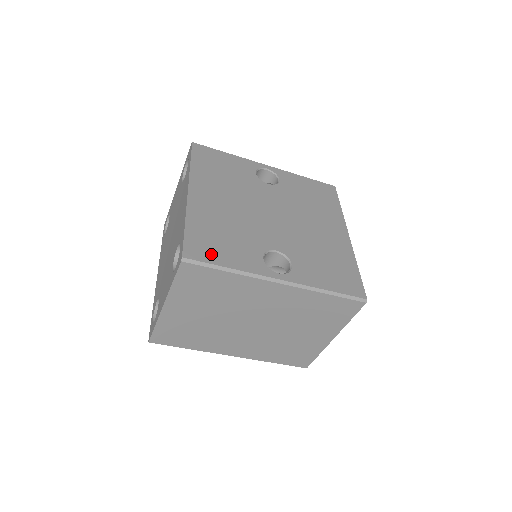
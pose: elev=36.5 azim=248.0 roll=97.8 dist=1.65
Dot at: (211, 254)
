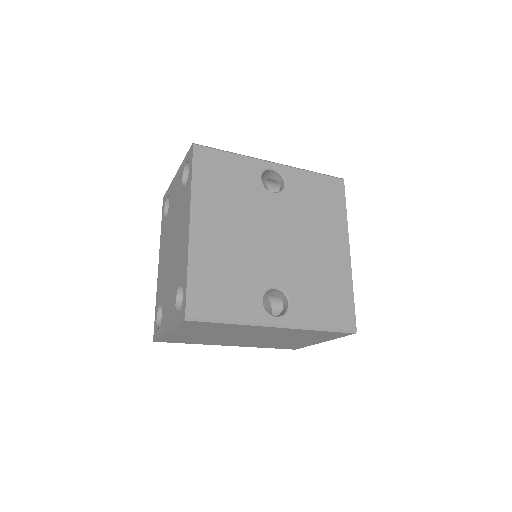
Dot at: (213, 307)
